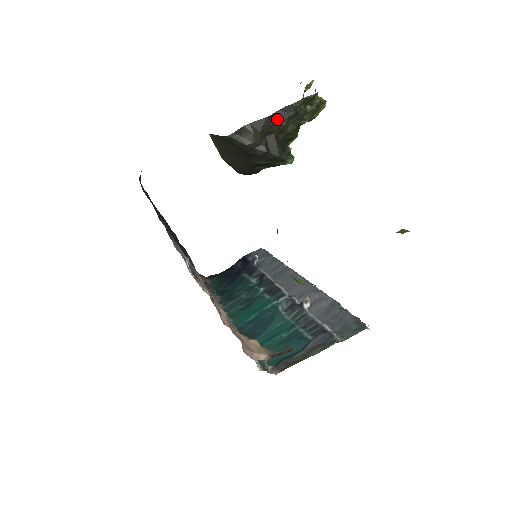
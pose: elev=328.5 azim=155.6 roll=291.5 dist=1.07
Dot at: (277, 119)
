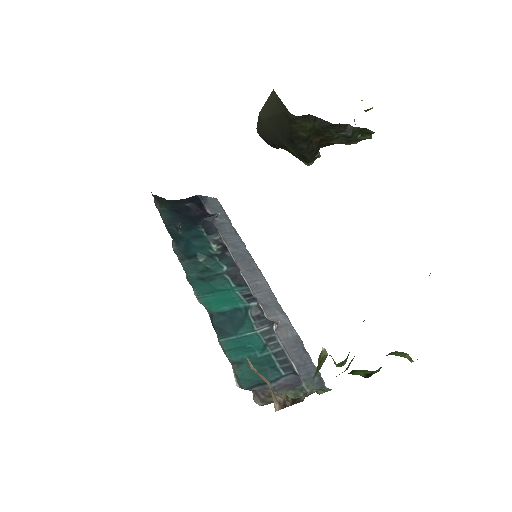
Dot at: (335, 130)
